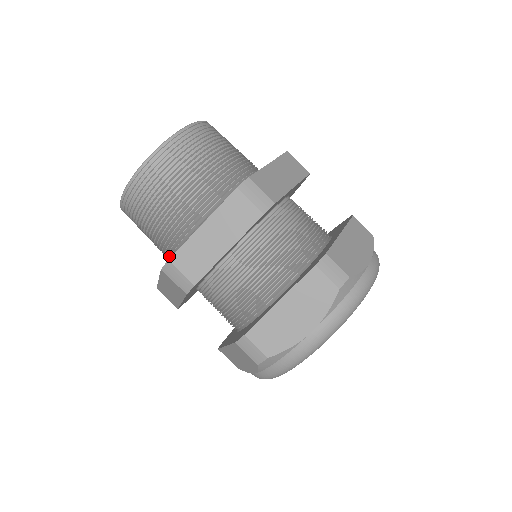
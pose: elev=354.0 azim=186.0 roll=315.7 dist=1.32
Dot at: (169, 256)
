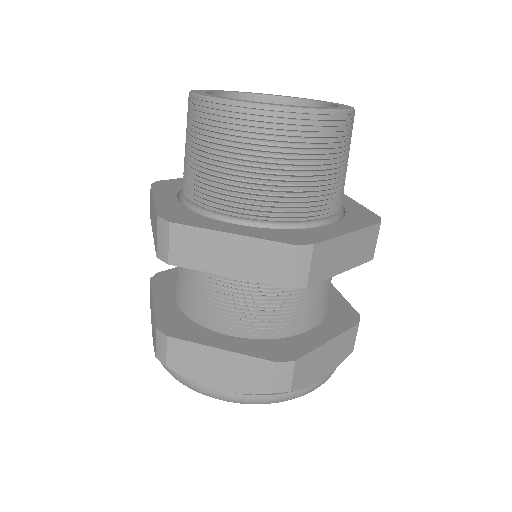
Dot at: (235, 207)
